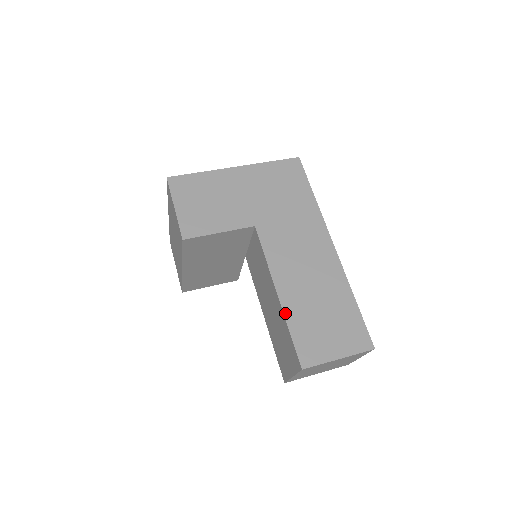
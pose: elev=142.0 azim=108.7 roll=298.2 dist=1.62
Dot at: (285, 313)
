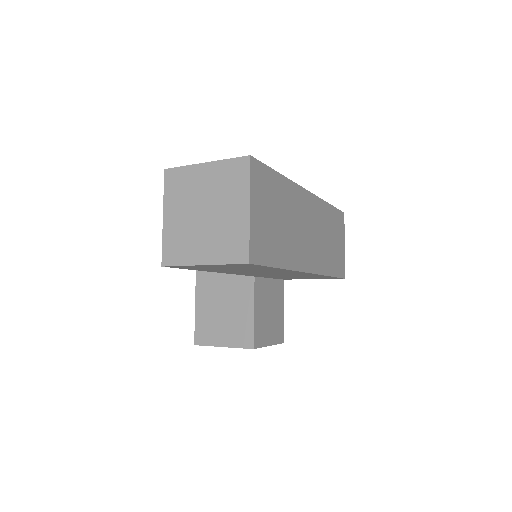
Dot at: occluded
